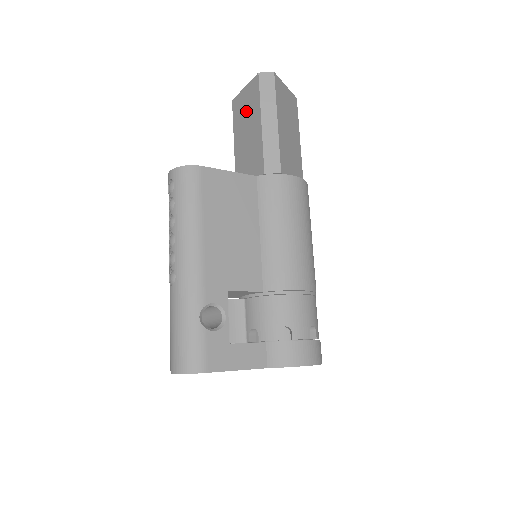
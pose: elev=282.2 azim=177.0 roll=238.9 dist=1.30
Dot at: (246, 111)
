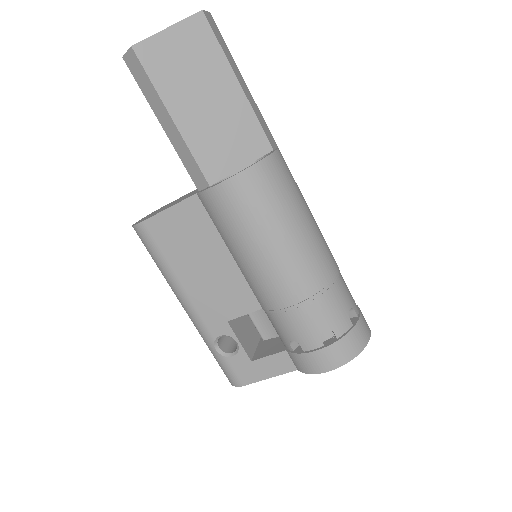
Dot at: occluded
